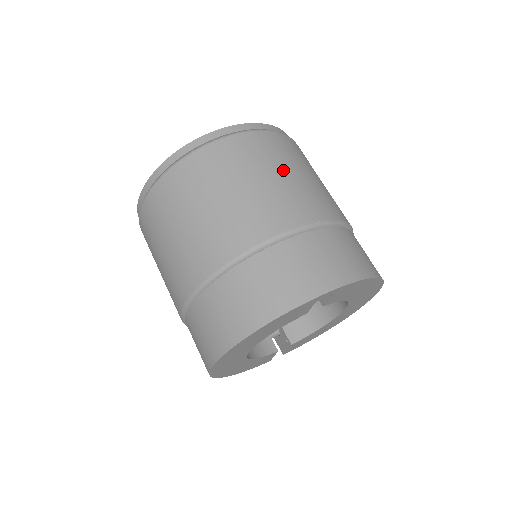
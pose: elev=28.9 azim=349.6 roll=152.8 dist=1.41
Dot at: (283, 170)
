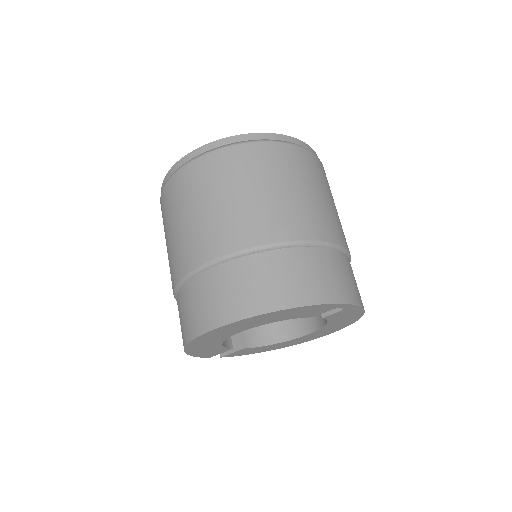
Dot at: (331, 198)
